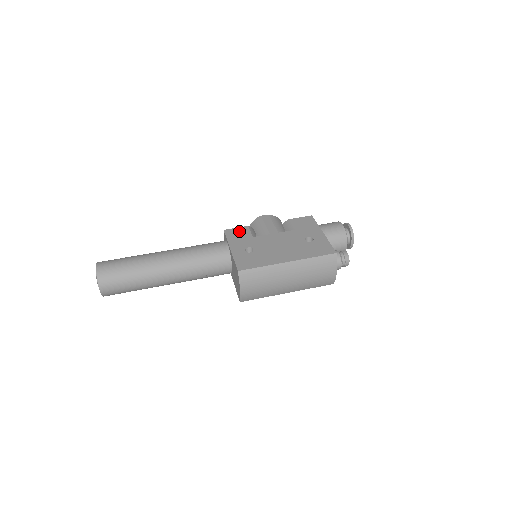
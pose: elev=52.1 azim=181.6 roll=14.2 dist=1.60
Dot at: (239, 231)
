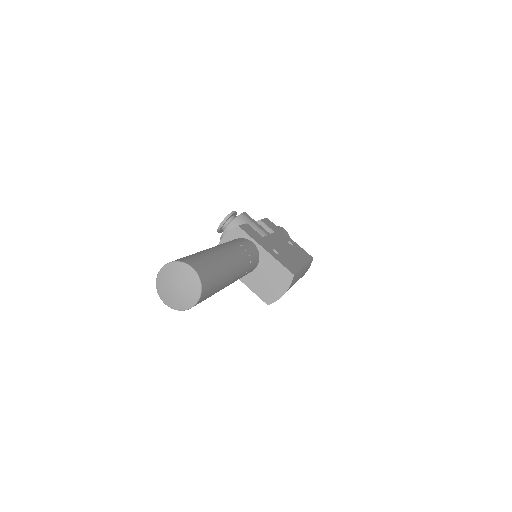
Dot at: (249, 229)
